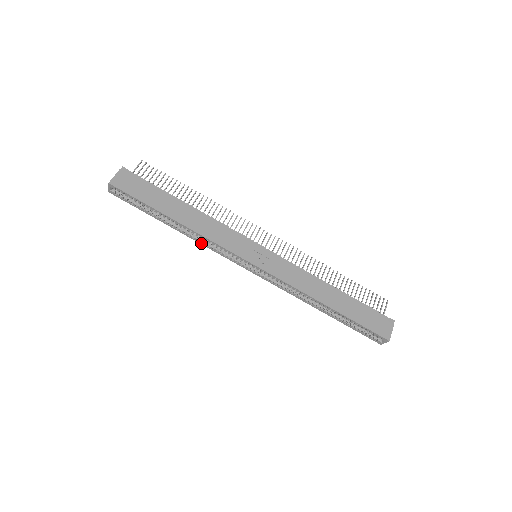
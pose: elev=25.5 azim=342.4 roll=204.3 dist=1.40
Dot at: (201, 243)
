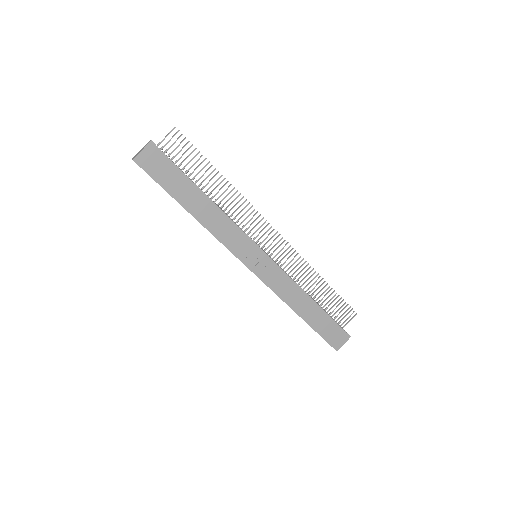
Dot at: occluded
